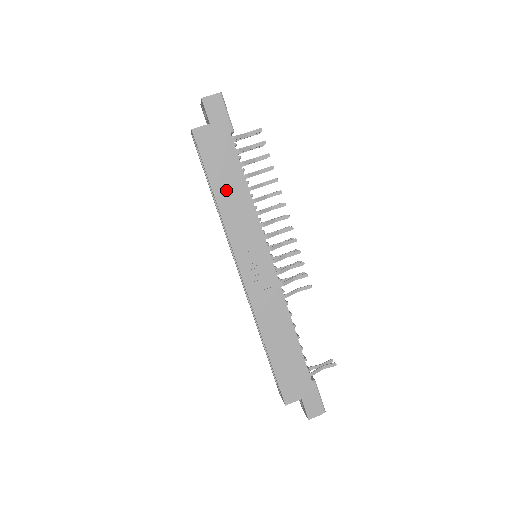
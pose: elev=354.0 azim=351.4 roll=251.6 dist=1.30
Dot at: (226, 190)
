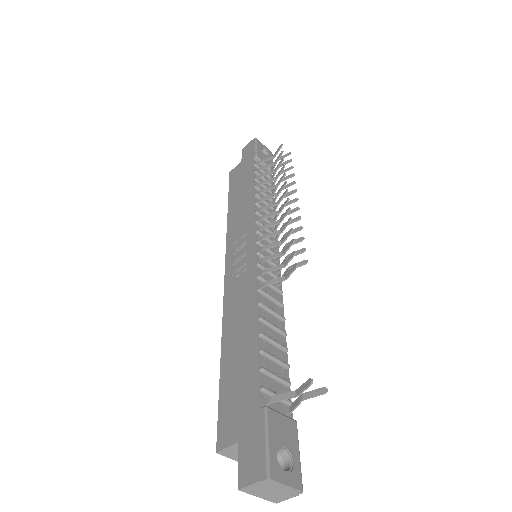
Dot at: (237, 201)
